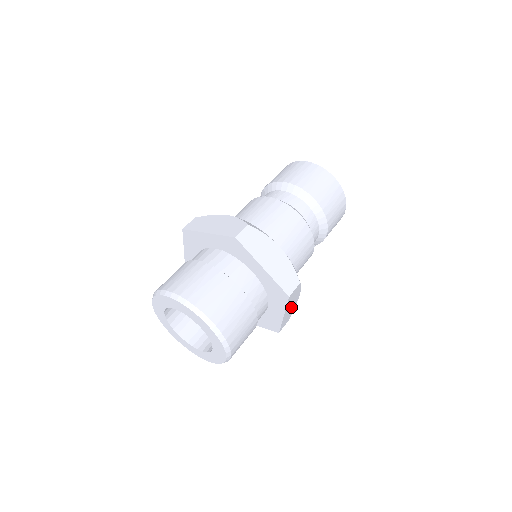
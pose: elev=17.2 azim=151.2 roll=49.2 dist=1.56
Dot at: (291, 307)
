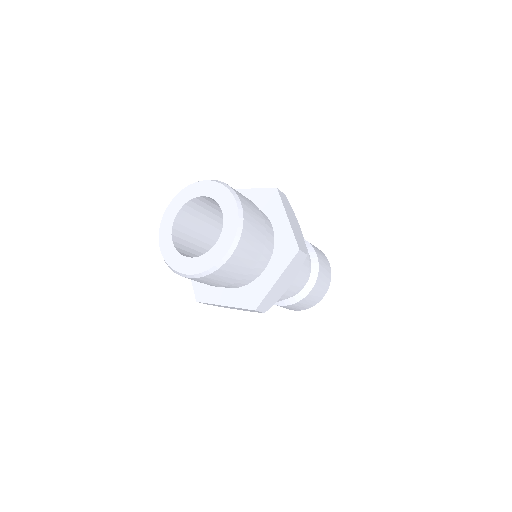
Dot at: (281, 286)
